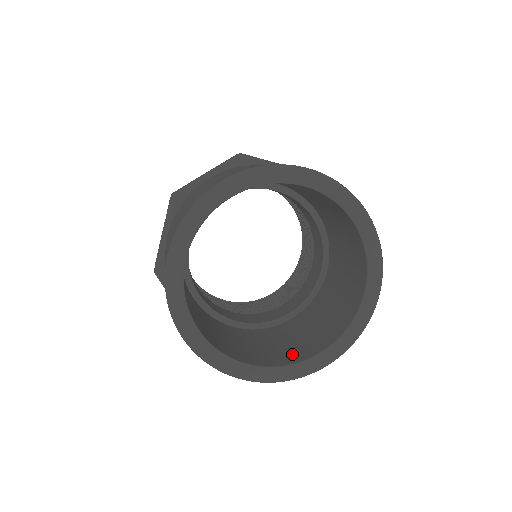
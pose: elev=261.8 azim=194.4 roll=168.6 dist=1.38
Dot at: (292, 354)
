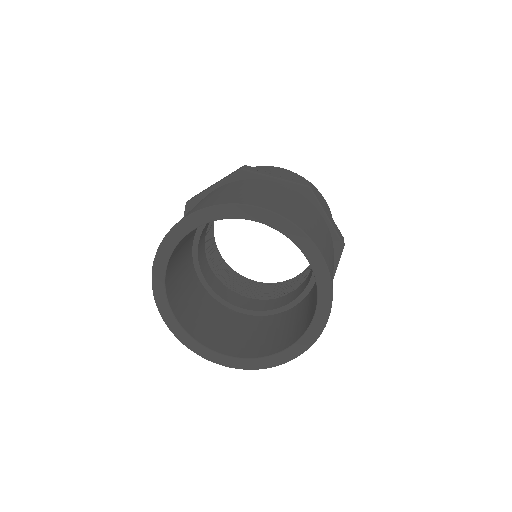
Dot at: (261, 348)
